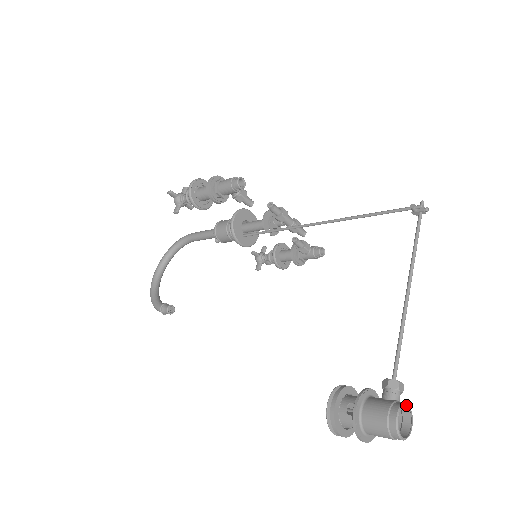
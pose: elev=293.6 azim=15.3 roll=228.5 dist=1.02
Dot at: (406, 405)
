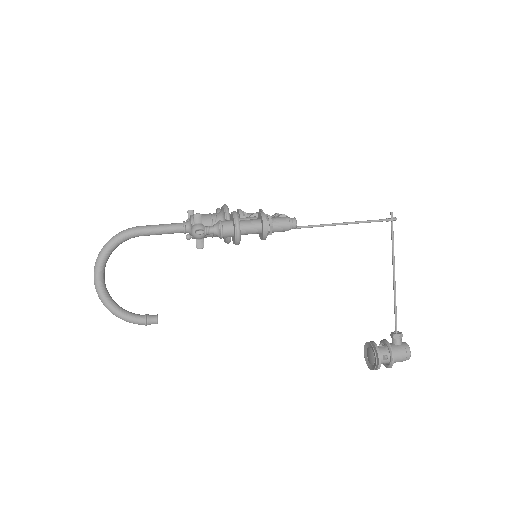
Dot at: (407, 344)
